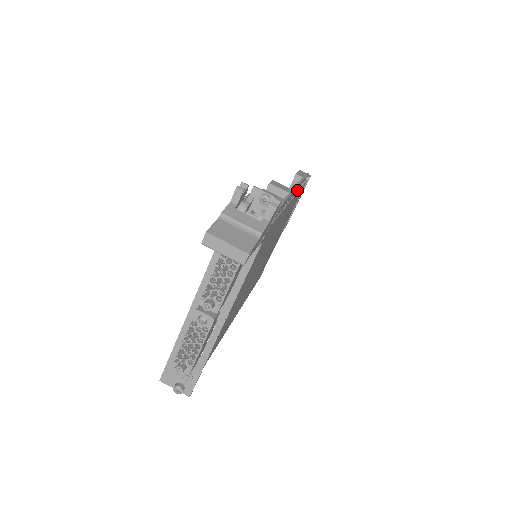
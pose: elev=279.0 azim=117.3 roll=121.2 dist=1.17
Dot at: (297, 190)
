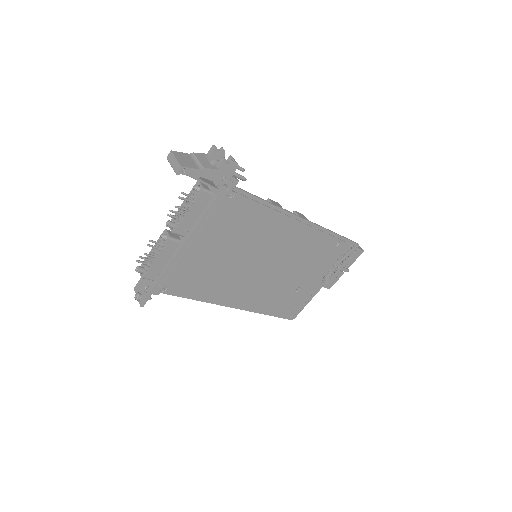
Dot at: (325, 236)
